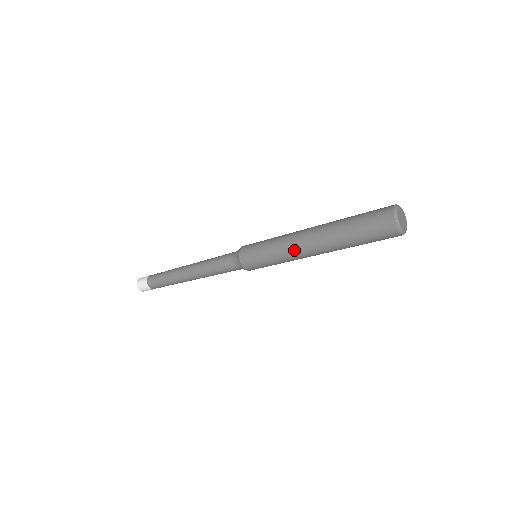
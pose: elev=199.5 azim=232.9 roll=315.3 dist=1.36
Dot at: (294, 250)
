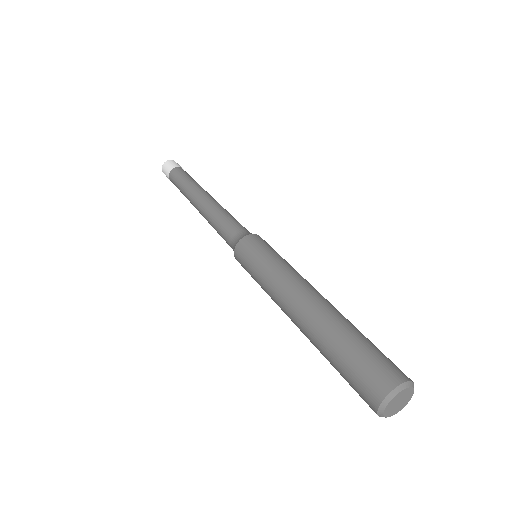
Dot at: (278, 301)
